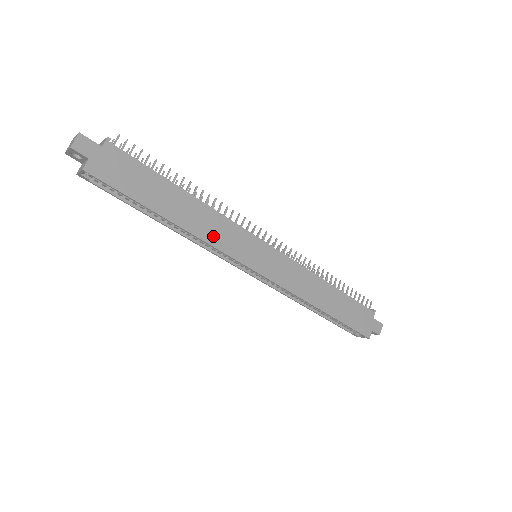
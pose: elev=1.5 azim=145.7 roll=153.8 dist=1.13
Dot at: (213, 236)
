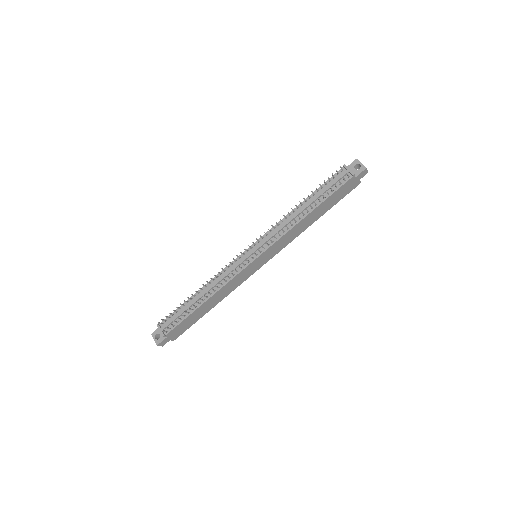
Dot at: (233, 288)
